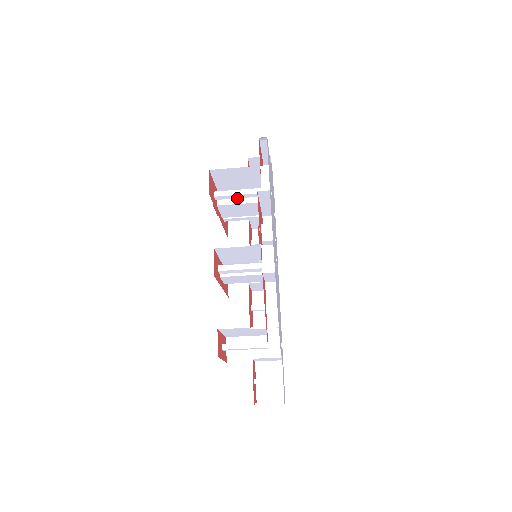
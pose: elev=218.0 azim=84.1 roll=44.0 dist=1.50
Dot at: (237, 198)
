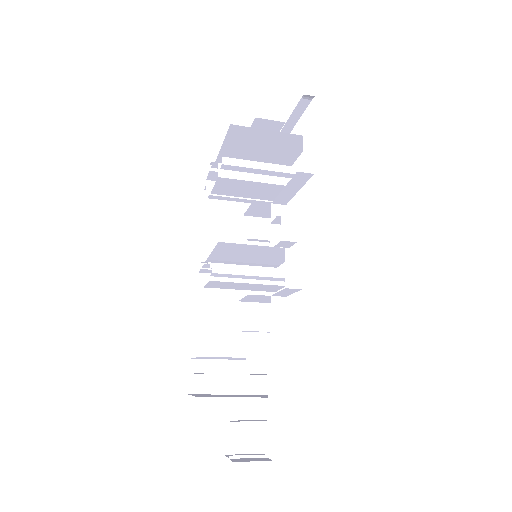
Dot at: occluded
